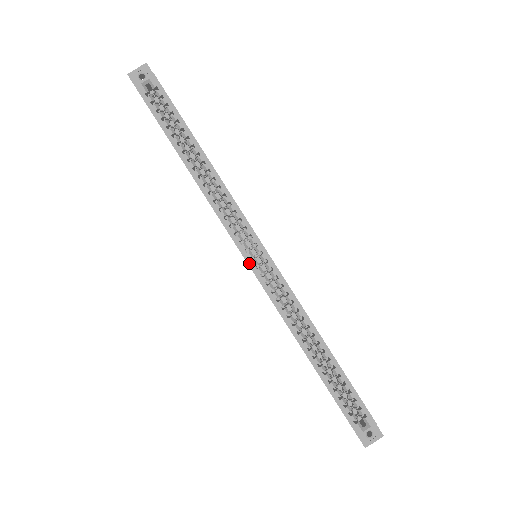
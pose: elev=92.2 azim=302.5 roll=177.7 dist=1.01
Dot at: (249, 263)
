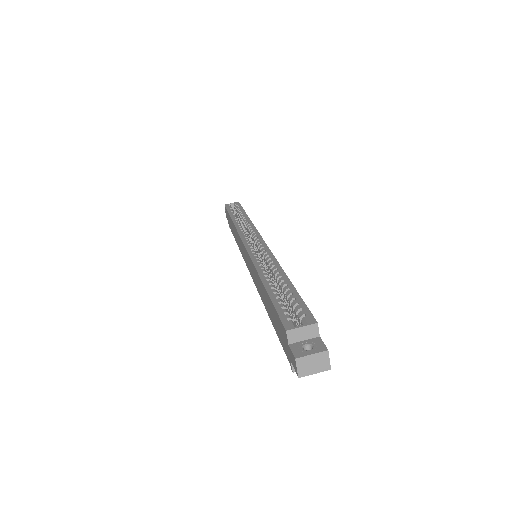
Dot at: (245, 243)
